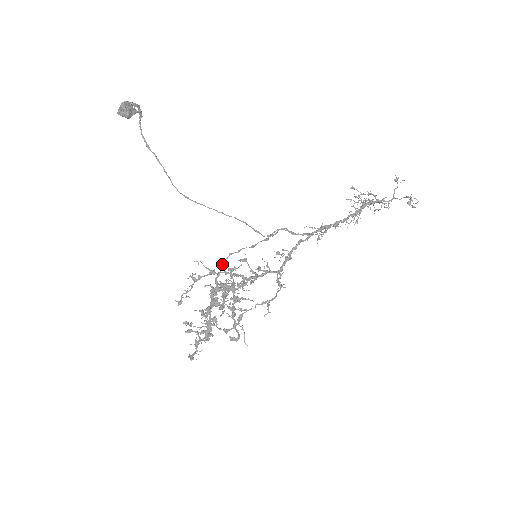
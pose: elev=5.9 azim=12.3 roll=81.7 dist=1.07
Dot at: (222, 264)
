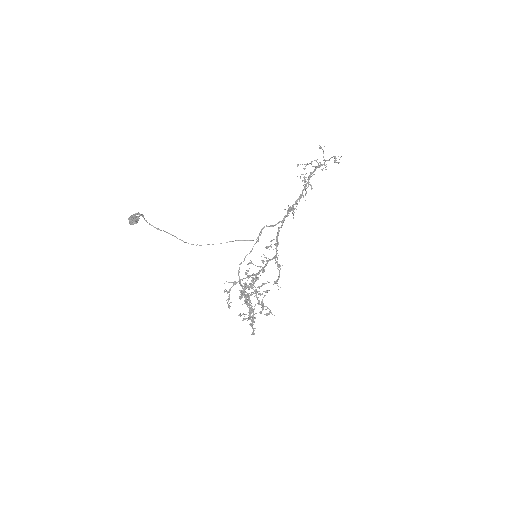
Dot at: (238, 274)
